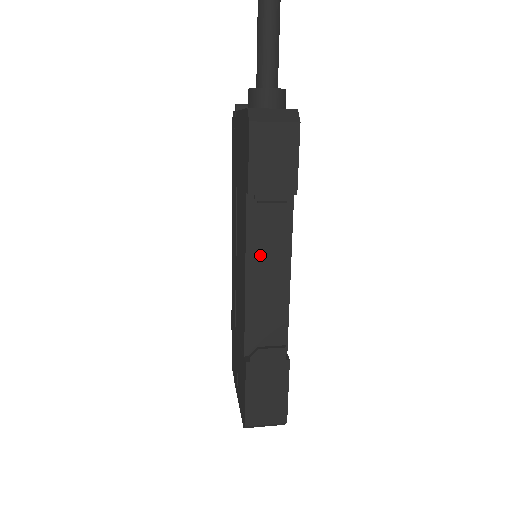
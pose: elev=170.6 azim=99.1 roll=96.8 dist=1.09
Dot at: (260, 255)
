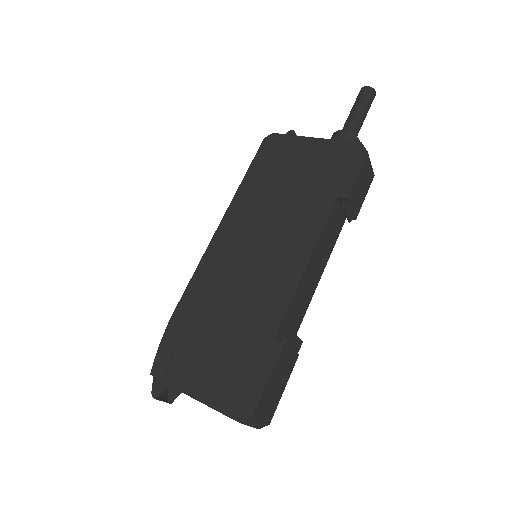
Dot at: (320, 250)
